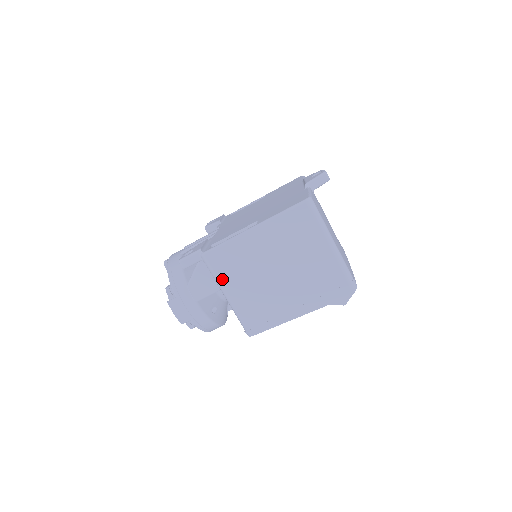
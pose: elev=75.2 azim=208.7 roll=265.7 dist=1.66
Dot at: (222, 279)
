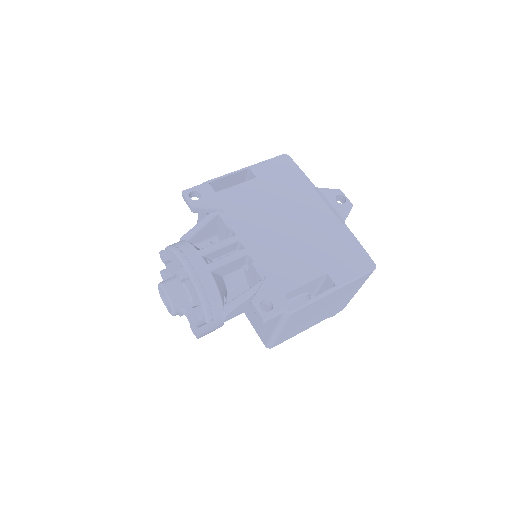
Dot at: (287, 325)
